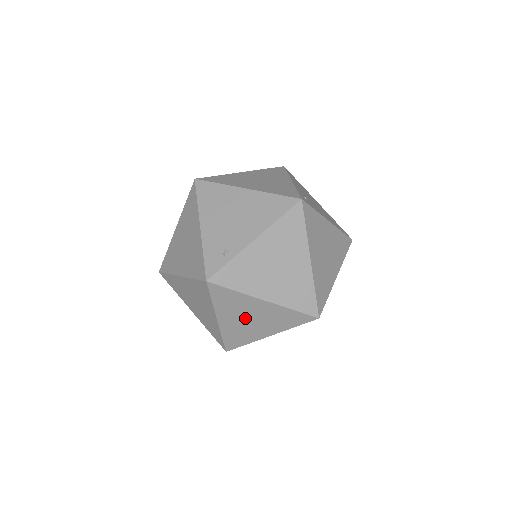
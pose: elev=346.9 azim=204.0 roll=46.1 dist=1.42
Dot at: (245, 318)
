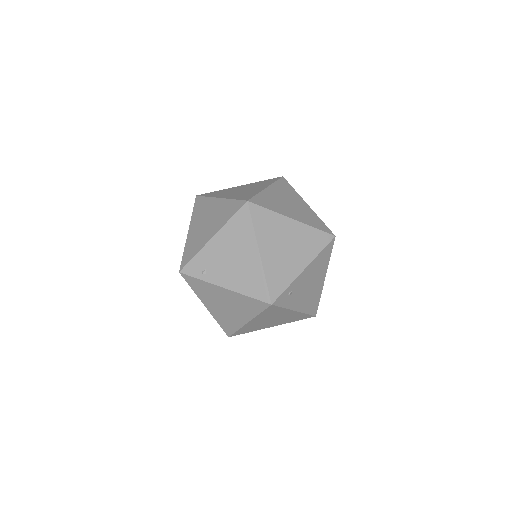
Dot at: occluded
